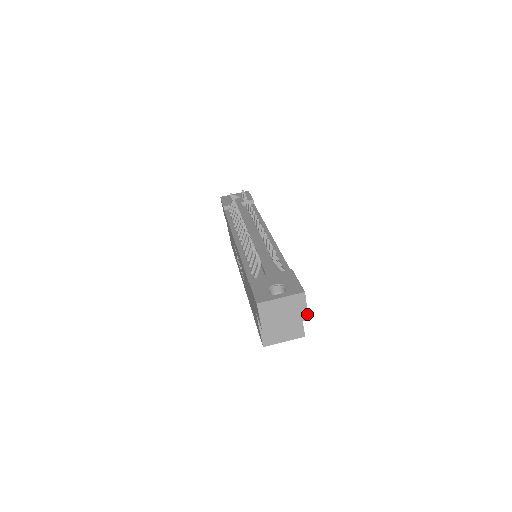
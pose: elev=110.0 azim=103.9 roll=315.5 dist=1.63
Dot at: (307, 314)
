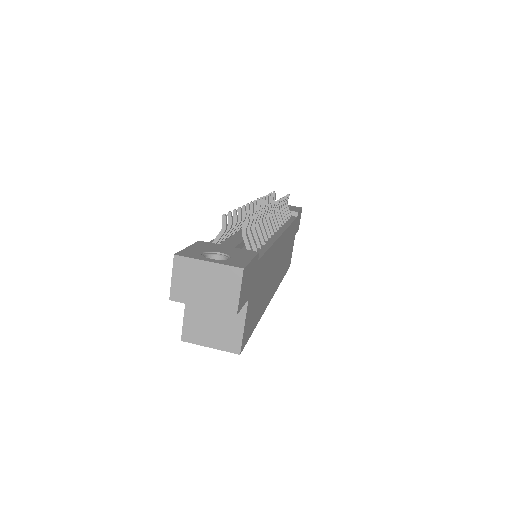
Dot at: (237, 305)
